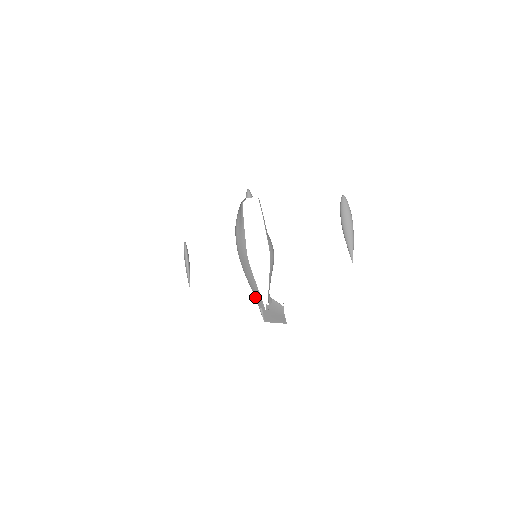
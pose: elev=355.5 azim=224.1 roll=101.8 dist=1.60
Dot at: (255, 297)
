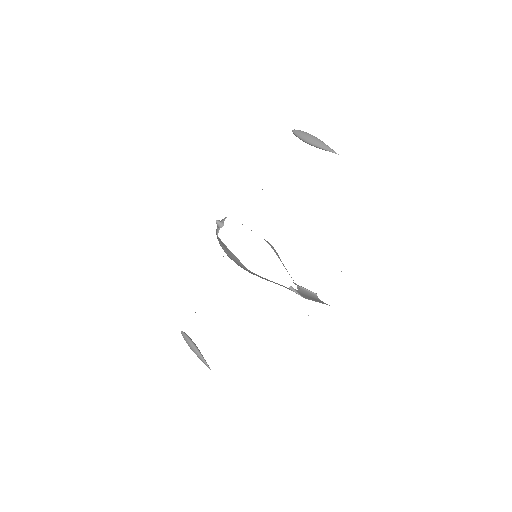
Dot at: occluded
